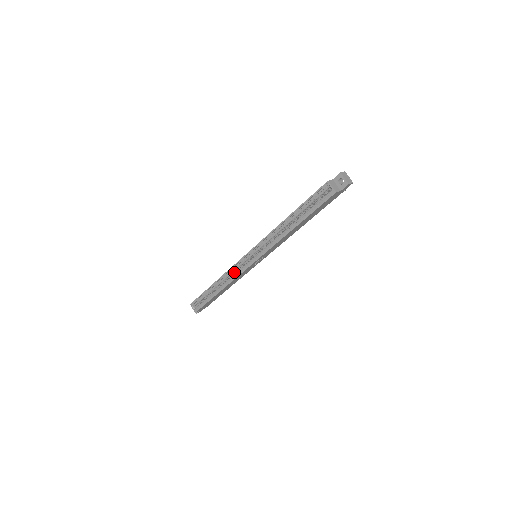
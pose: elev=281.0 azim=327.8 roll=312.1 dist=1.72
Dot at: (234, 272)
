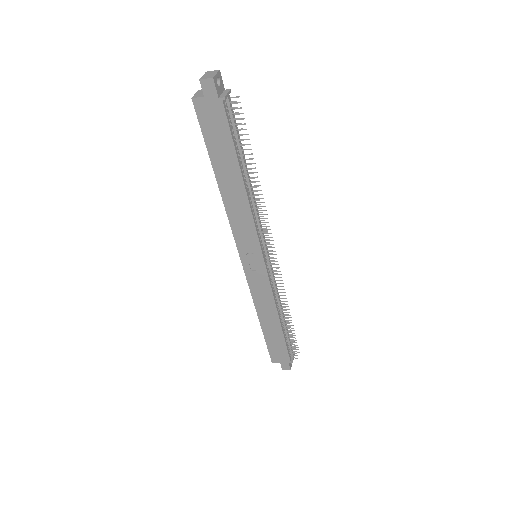
Dot at: occluded
